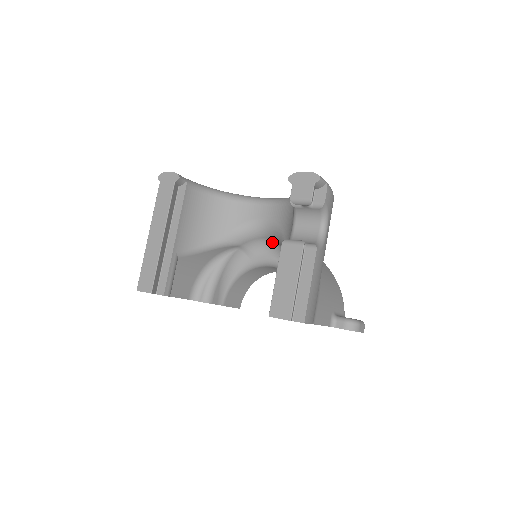
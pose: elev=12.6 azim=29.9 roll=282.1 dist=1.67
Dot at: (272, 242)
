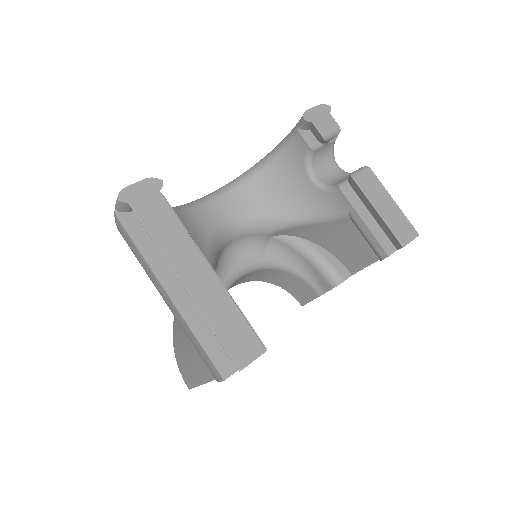
Dot at: (239, 242)
